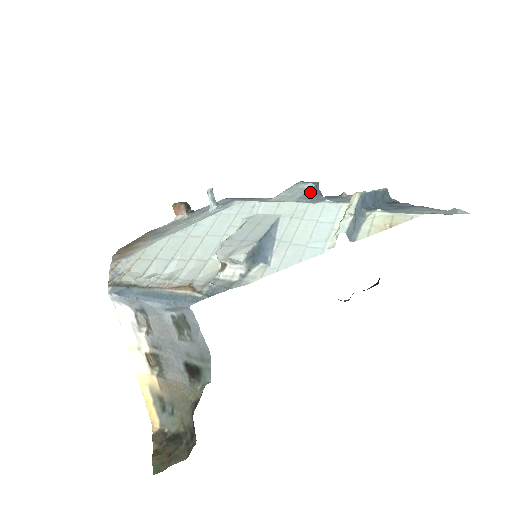
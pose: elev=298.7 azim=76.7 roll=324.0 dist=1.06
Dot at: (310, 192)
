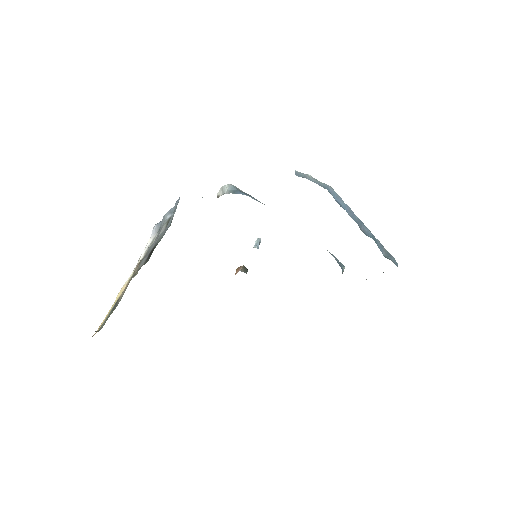
Dot at: occluded
